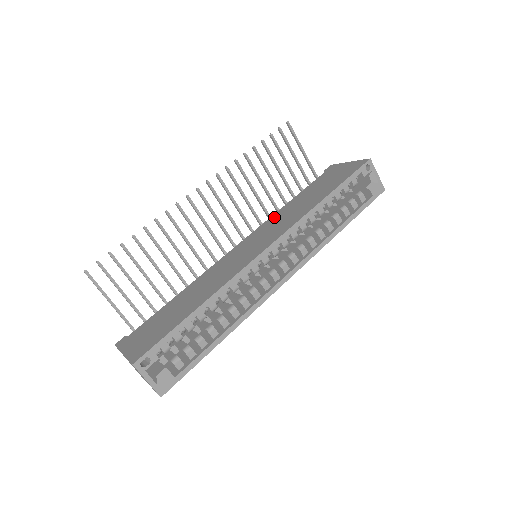
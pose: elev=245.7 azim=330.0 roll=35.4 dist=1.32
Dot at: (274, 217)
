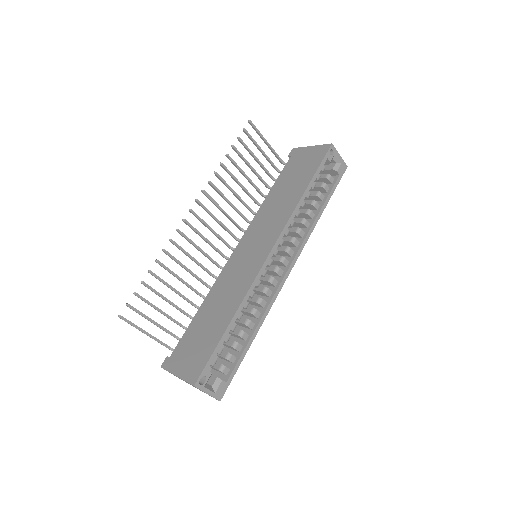
Dot at: (260, 215)
